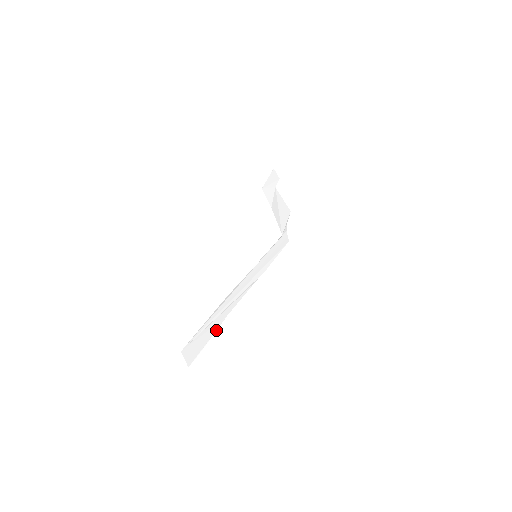
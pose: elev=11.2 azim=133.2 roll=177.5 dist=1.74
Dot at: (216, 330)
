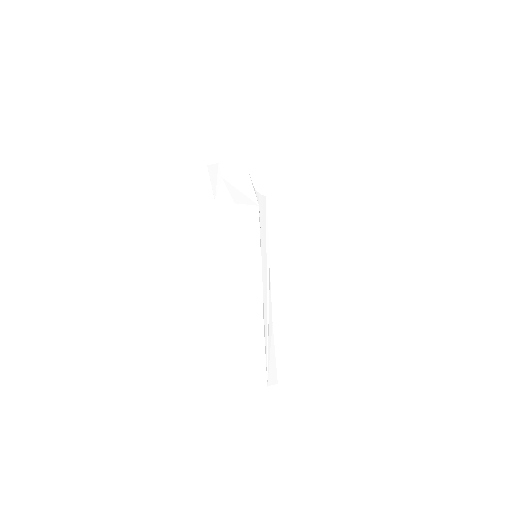
Dot at: (274, 341)
